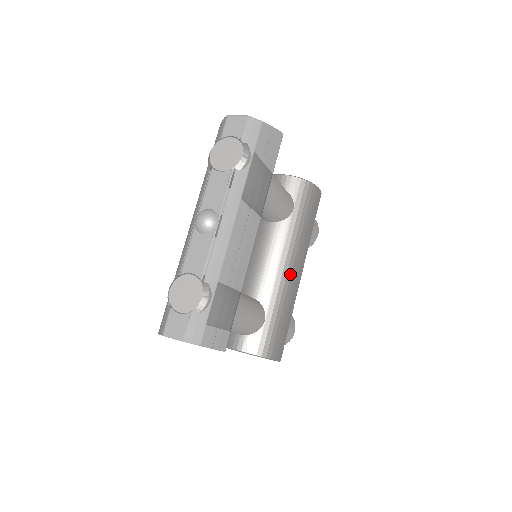
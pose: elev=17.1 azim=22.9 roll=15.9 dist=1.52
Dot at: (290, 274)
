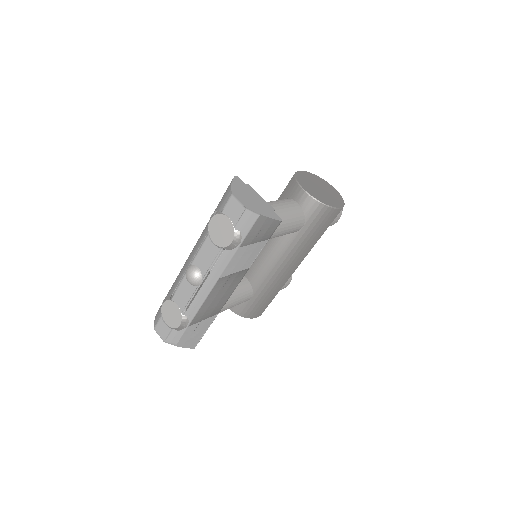
Dot at: (283, 272)
